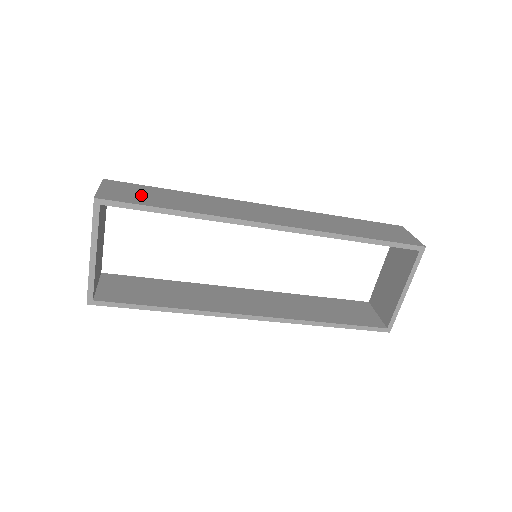
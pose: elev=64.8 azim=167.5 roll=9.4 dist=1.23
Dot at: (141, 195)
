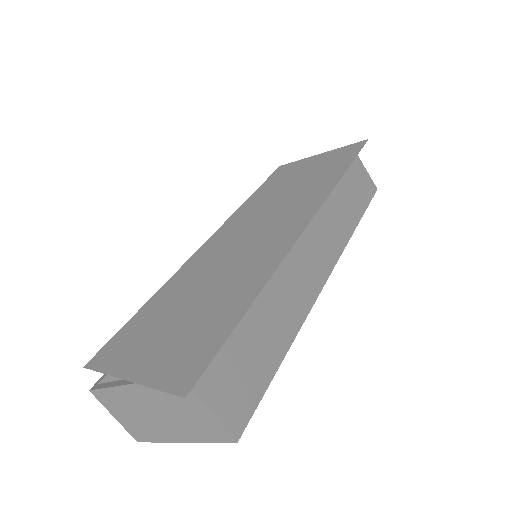
Dot at: (244, 365)
